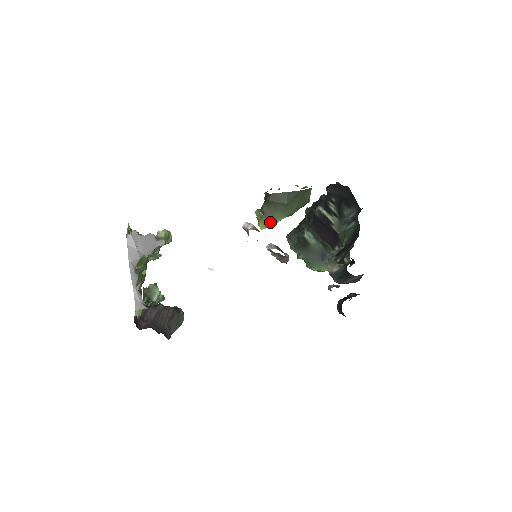
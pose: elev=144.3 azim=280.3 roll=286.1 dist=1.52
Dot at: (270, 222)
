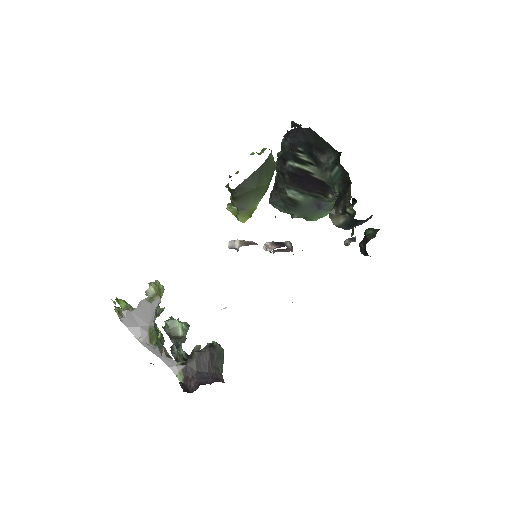
Dot at: (249, 212)
